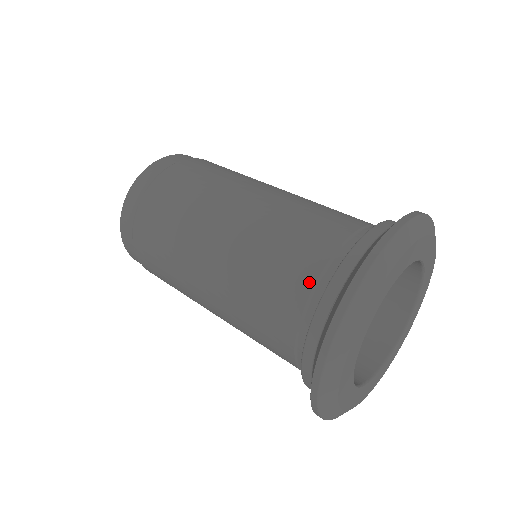
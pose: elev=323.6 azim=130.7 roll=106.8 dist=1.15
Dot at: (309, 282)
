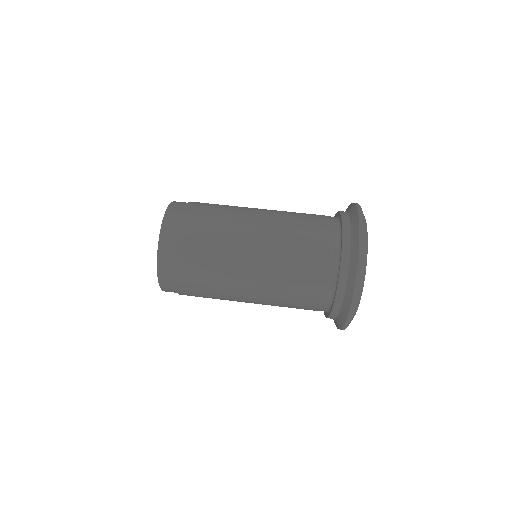
Dot at: occluded
